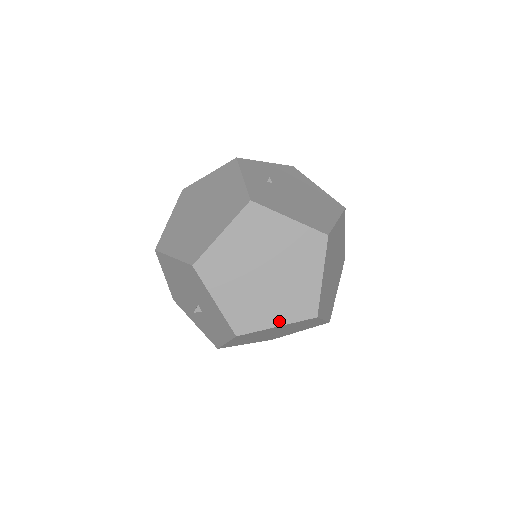
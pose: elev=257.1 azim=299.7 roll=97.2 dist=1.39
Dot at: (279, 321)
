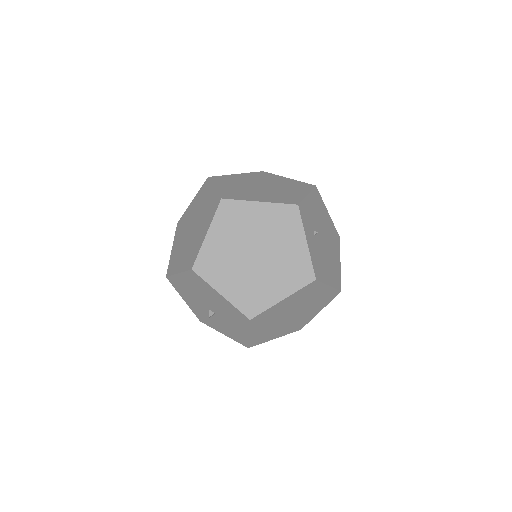
Dot at: (279, 336)
